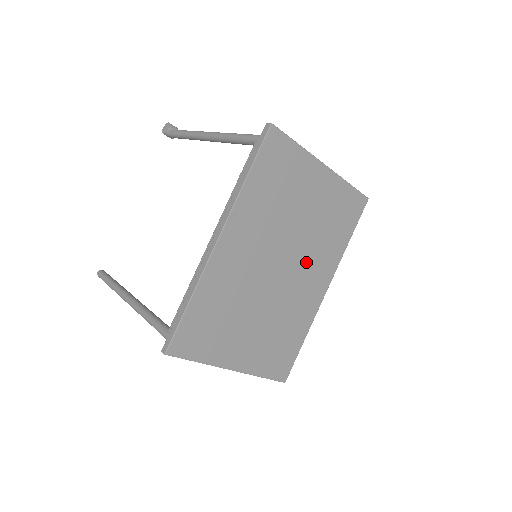
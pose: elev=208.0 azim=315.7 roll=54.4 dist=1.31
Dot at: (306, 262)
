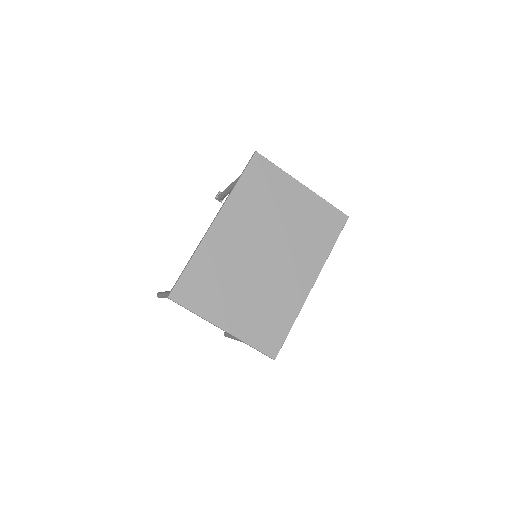
Dot at: (291, 256)
